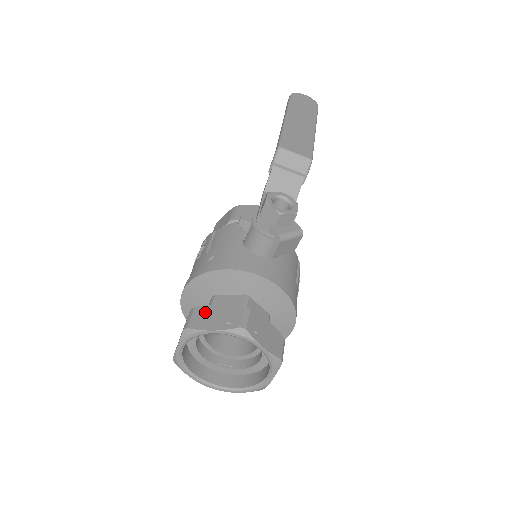
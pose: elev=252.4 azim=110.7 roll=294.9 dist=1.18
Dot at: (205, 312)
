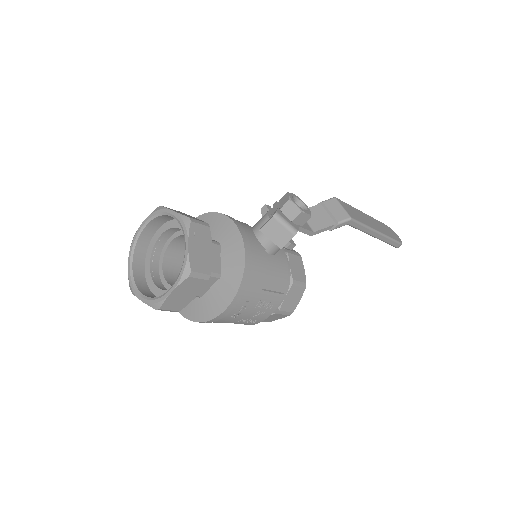
Dot at: occluded
